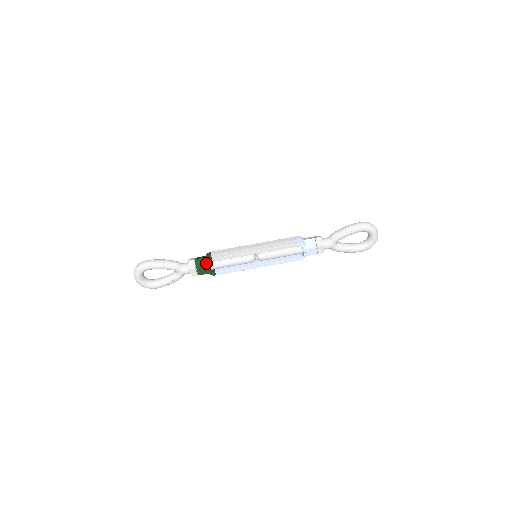
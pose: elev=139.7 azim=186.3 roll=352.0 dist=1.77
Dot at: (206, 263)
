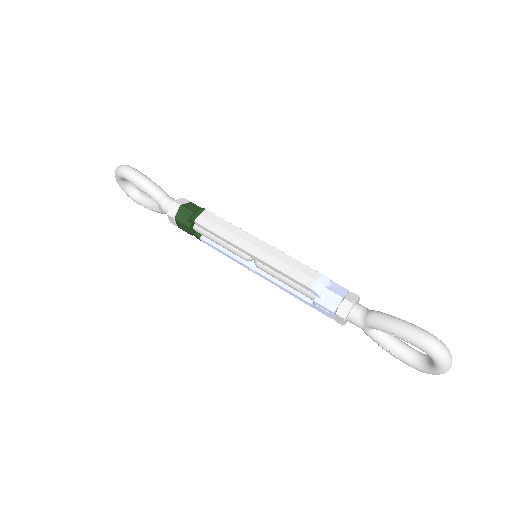
Dot at: (188, 220)
